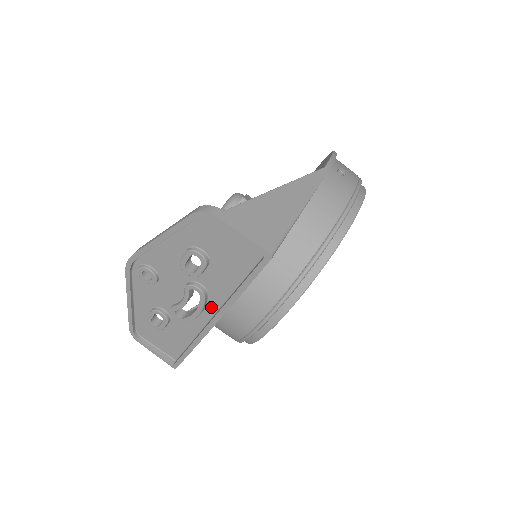
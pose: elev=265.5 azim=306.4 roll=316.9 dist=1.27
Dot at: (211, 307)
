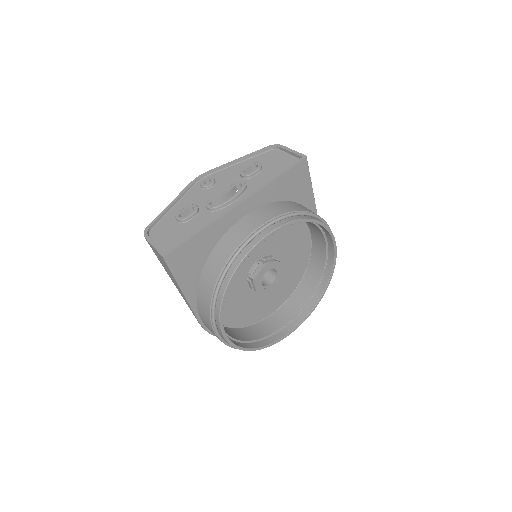
Dot at: occluded
